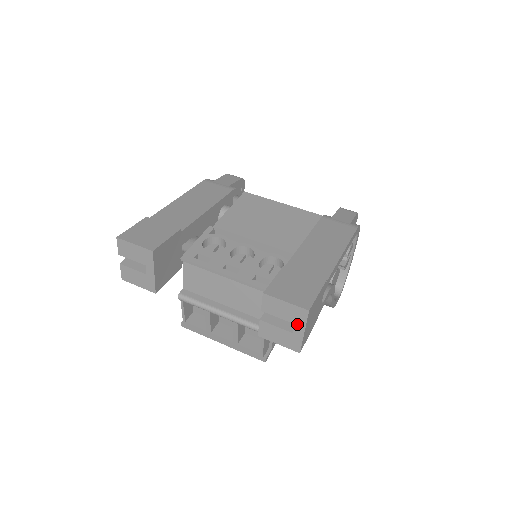
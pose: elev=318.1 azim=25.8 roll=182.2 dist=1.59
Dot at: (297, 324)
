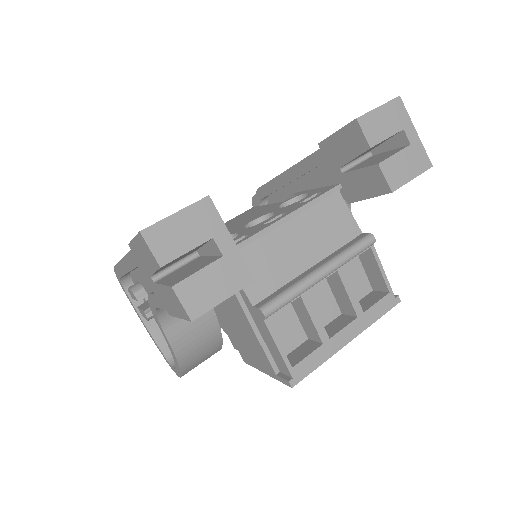
Dot at: (405, 127)
